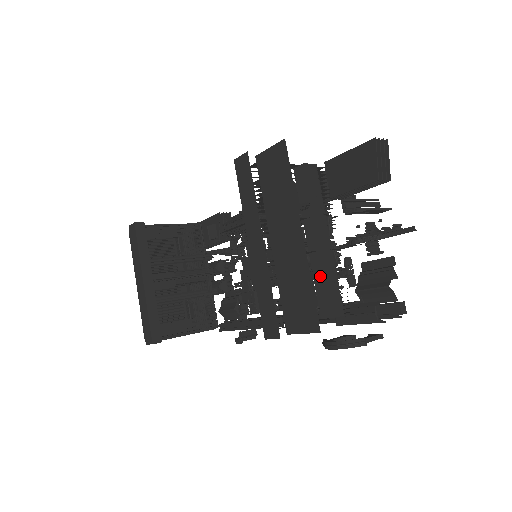
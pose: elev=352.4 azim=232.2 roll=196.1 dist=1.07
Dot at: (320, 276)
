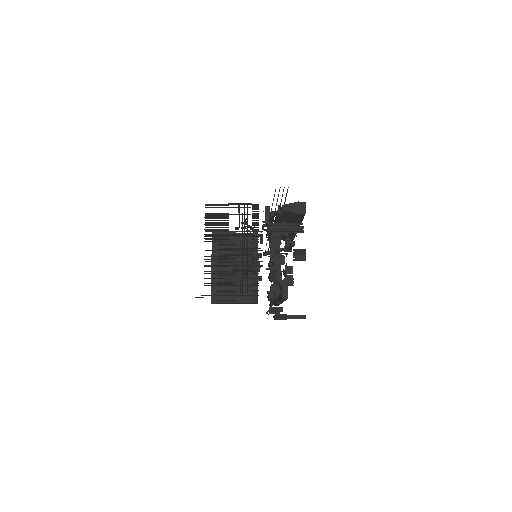
Dot at: (237, 268)
